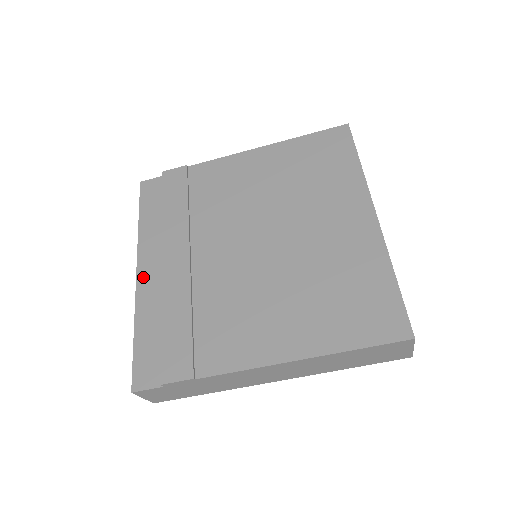
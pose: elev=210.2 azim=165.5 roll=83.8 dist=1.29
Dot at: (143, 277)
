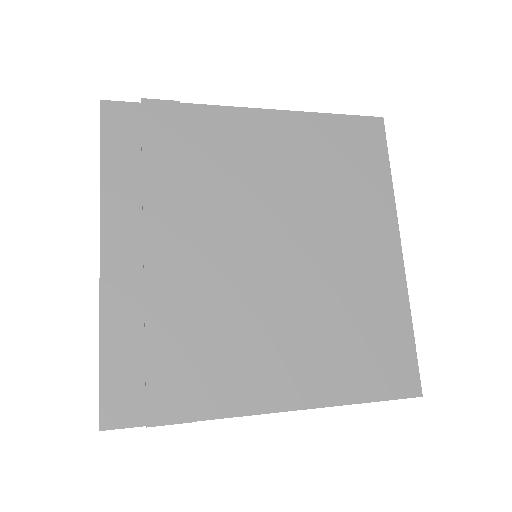
Dot at: (111, 262)
